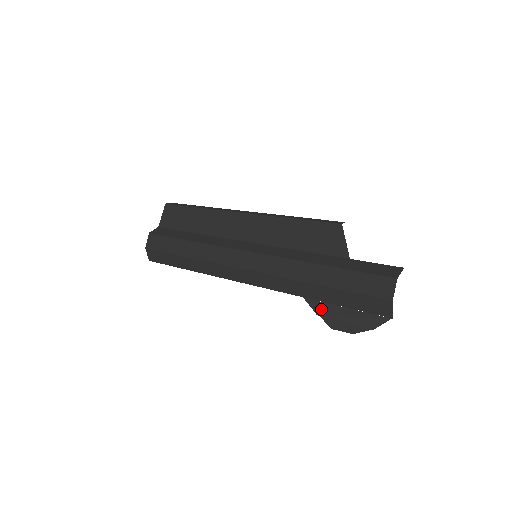
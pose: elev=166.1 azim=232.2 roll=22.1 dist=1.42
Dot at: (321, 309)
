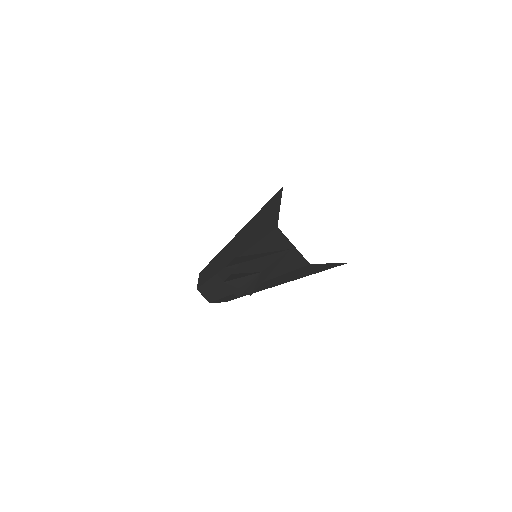
Dot at: (236, 261)
